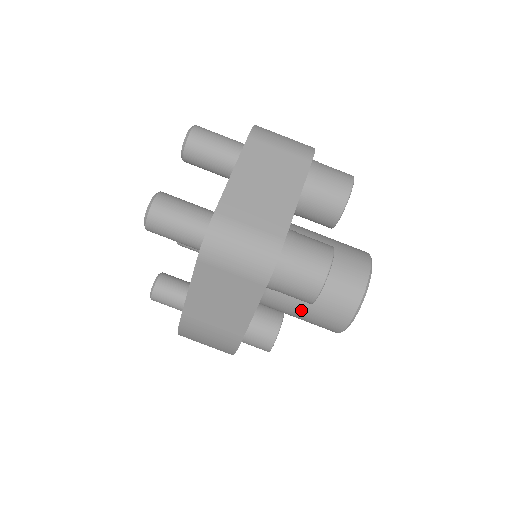
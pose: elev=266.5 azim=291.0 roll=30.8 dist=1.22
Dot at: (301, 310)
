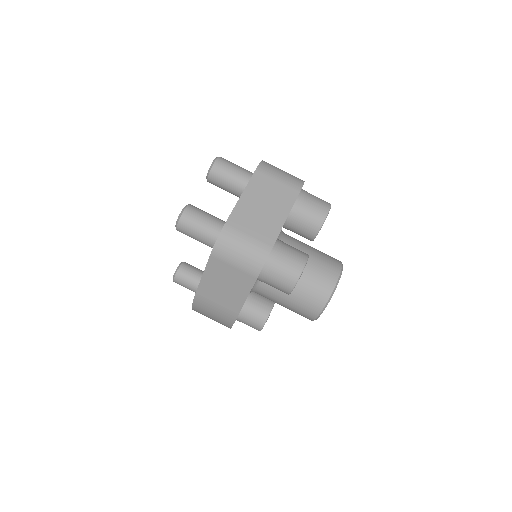
Dot at: (285, 300)
